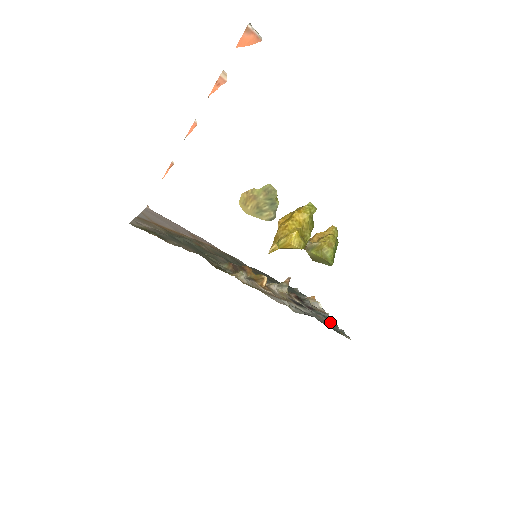
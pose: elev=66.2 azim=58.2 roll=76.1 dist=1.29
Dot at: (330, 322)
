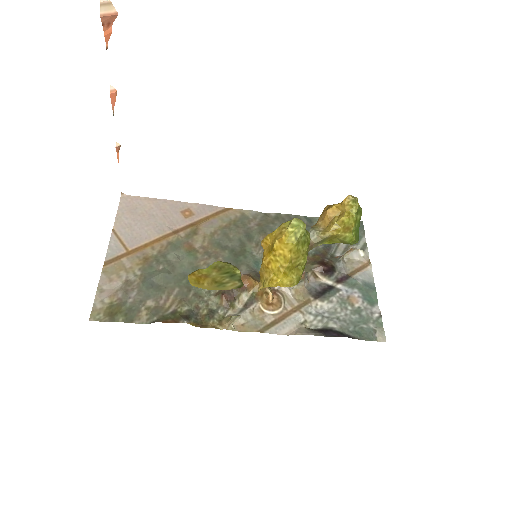
Dot at: (366, 299)
